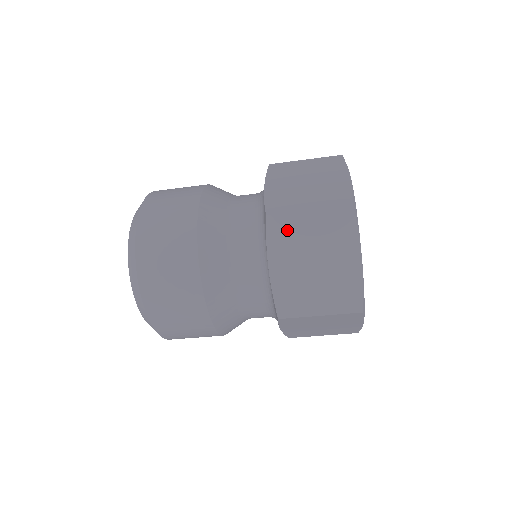
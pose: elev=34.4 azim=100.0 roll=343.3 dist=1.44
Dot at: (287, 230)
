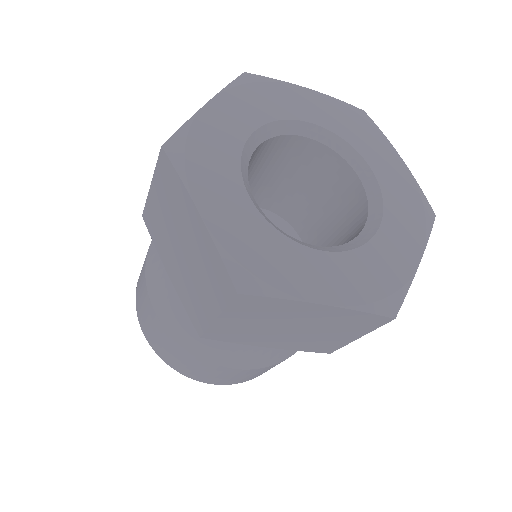
Dot at: (155, 221)
